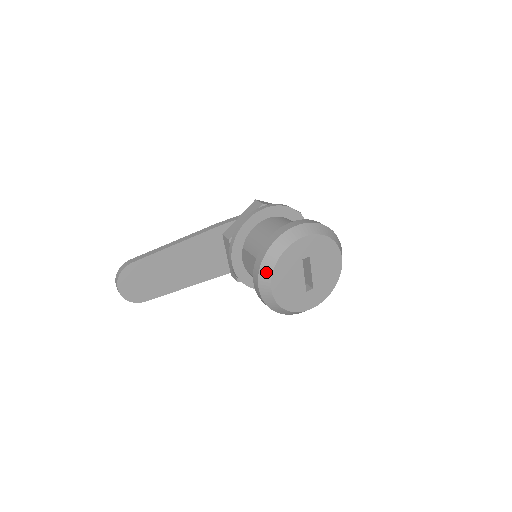
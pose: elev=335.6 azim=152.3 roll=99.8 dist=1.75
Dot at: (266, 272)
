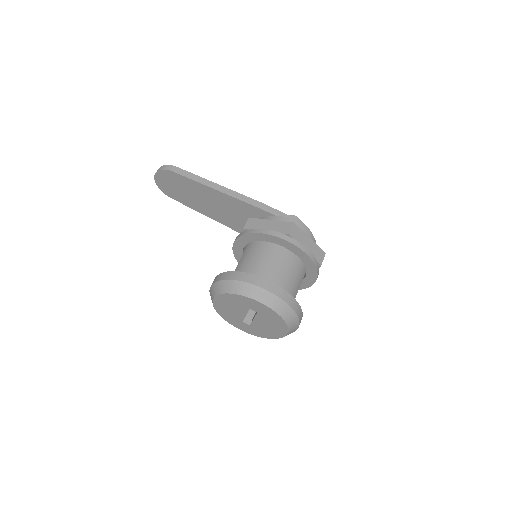
Dot at: (217, 289)
